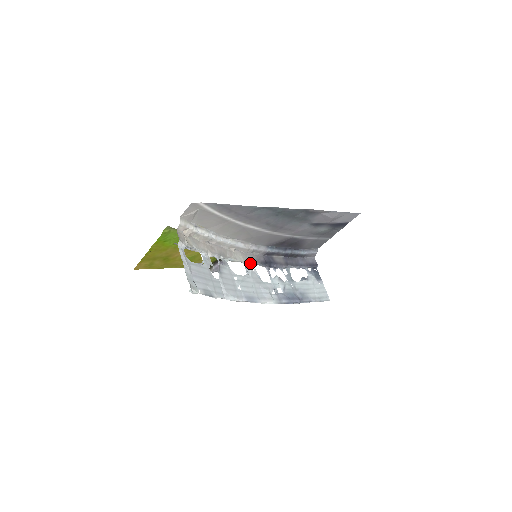
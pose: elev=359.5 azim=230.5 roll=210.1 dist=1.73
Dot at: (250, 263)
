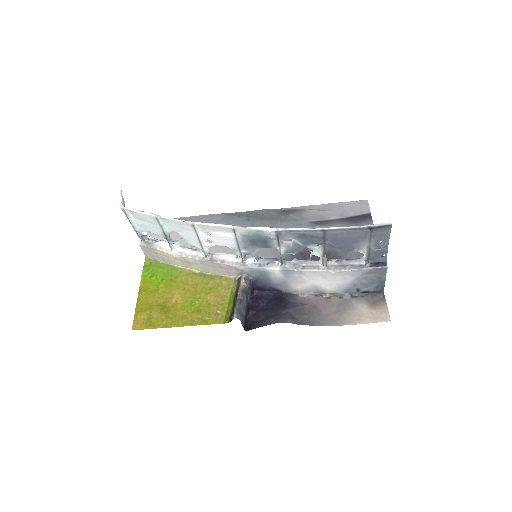
Dot at: (248, 258)
